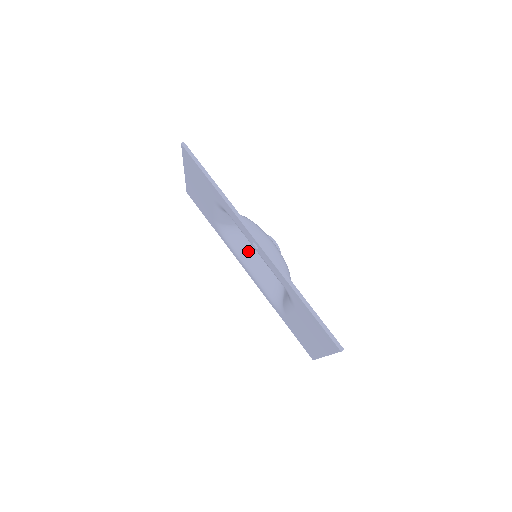
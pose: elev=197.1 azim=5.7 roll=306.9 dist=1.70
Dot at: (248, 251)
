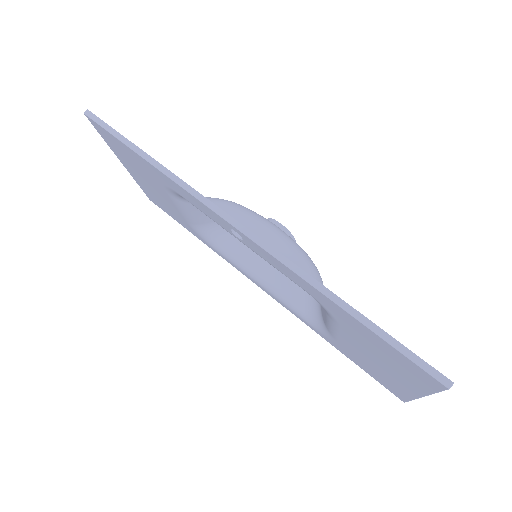
Dot at: (250, 254)
